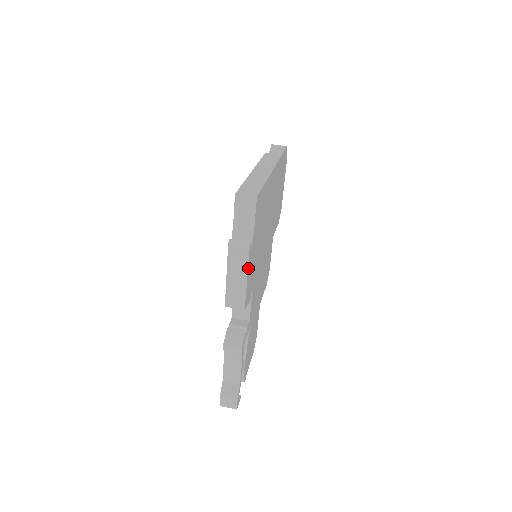
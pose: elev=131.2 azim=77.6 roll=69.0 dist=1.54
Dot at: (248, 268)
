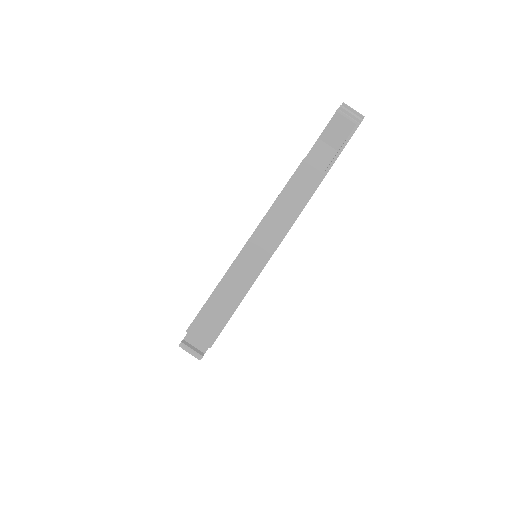
Dot at: occluded
